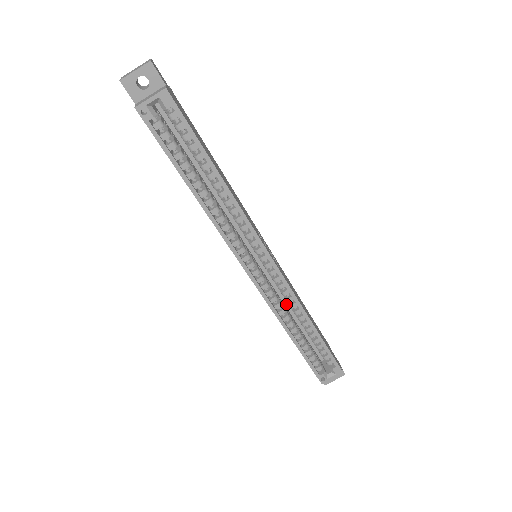
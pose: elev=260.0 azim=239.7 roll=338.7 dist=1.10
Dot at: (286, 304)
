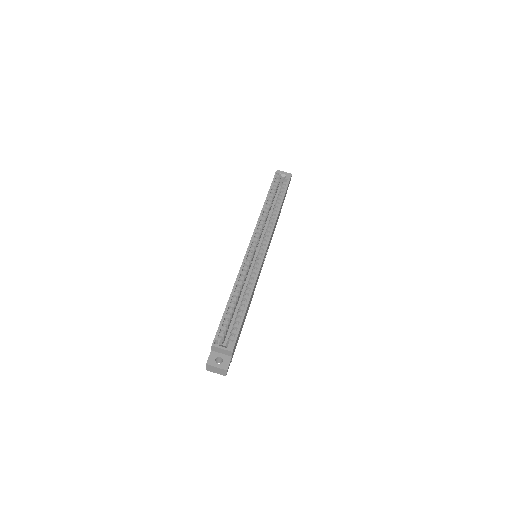
Dot at: (242, 293)
